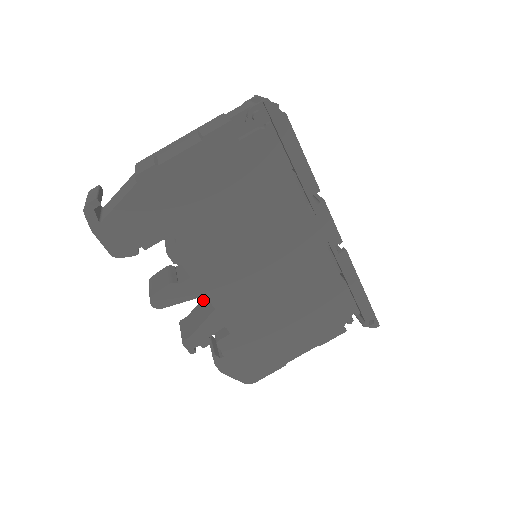
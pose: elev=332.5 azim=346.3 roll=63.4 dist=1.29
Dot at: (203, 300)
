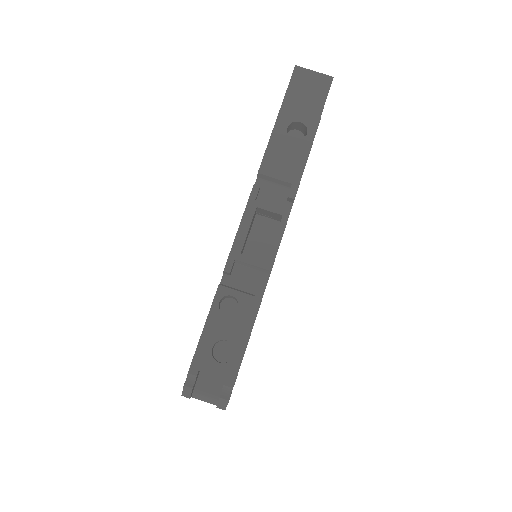
Dot at: occluded
